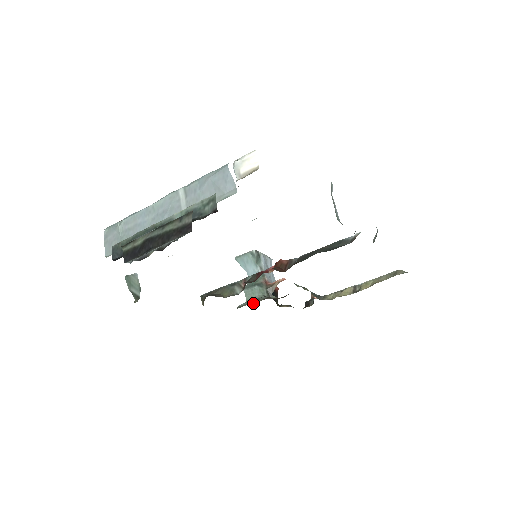
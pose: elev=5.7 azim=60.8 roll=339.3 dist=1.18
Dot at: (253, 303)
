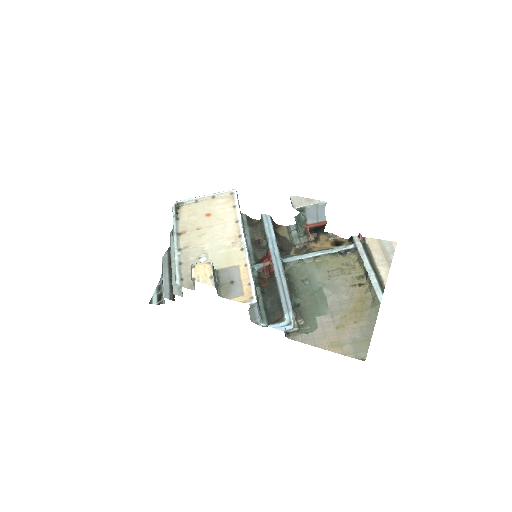
Dot at: (289, 239)
